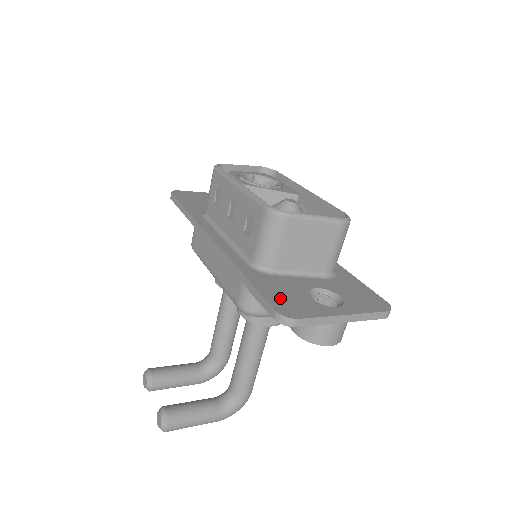
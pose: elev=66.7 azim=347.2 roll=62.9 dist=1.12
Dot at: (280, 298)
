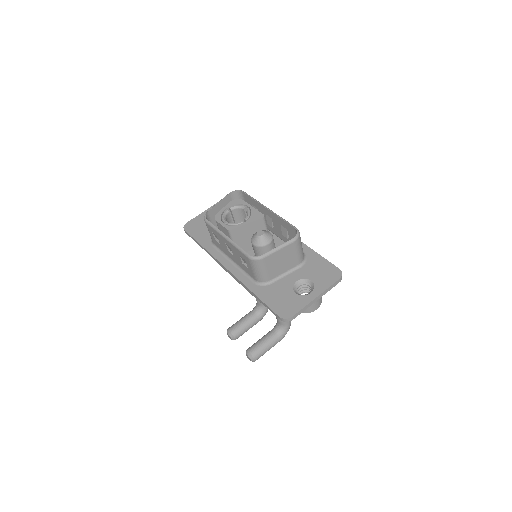
Dot at: (279, 304)
